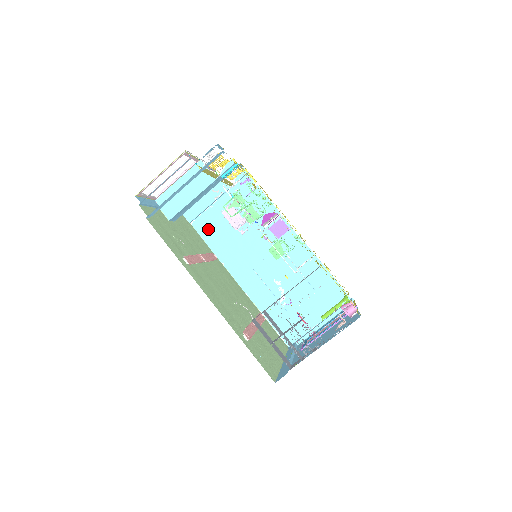
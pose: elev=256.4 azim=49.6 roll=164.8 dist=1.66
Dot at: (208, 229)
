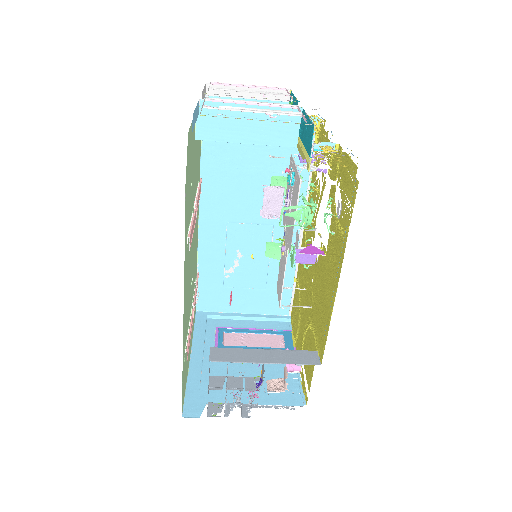
Dot at: (217, 142)
